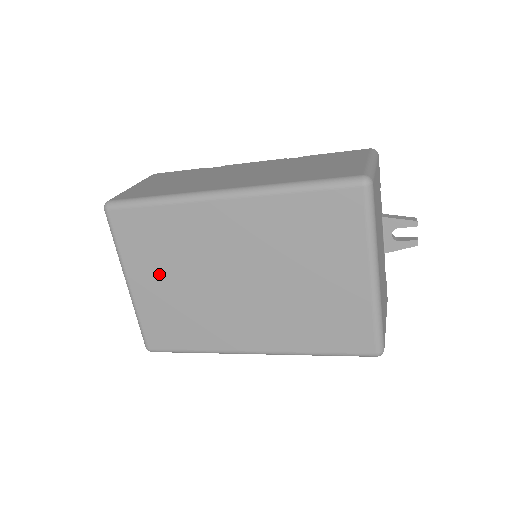
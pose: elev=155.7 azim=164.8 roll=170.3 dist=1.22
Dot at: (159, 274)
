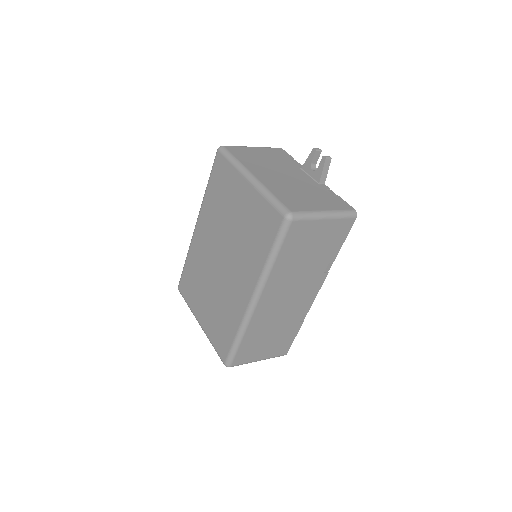
Dot at: (203, 300)
